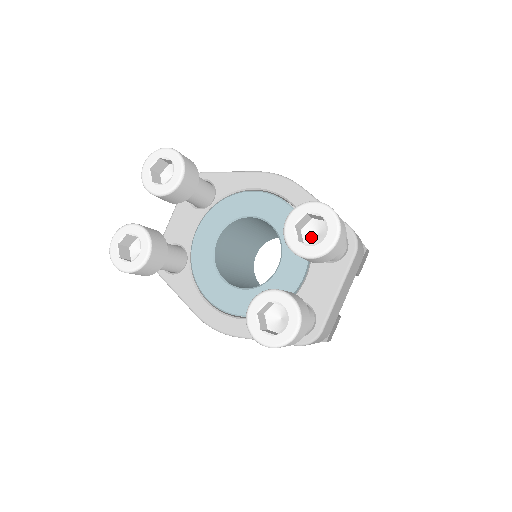
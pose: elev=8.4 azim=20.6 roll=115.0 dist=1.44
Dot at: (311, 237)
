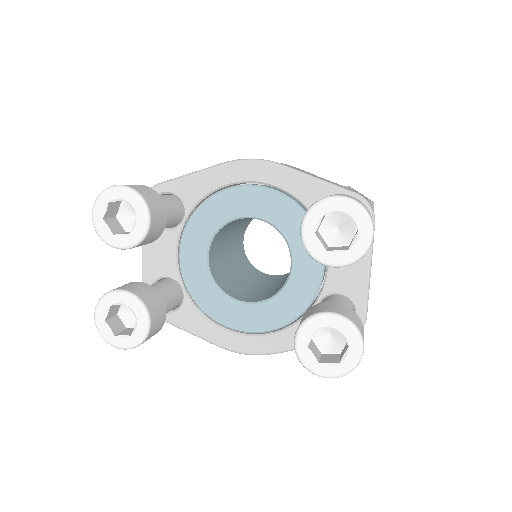
Dot at: (332, 234)
